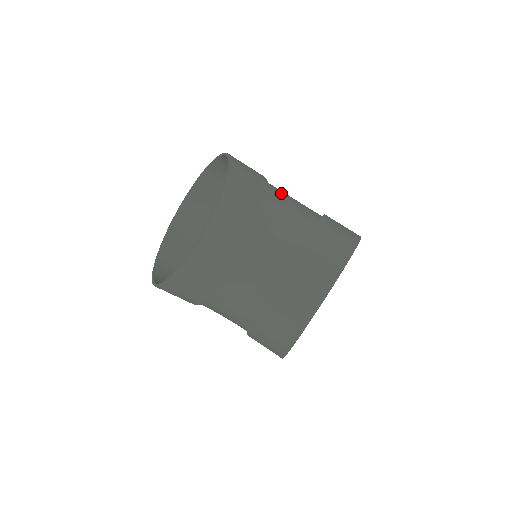
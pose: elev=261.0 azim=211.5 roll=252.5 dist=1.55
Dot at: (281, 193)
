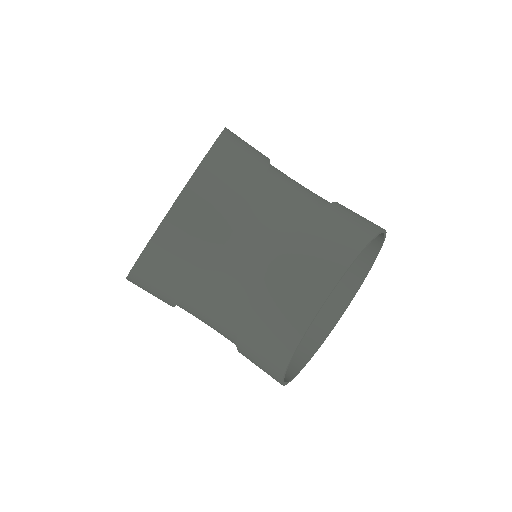
Dot at: (286, 175)
